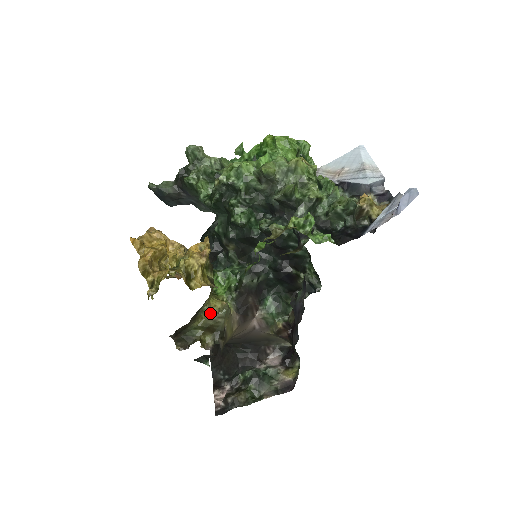
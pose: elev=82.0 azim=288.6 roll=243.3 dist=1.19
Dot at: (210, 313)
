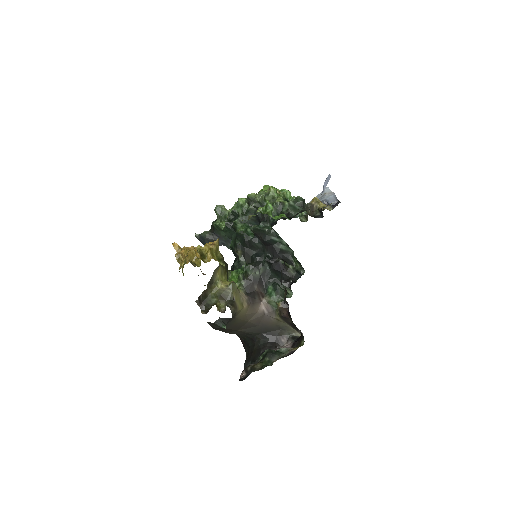
Dot at: (222, 286)
